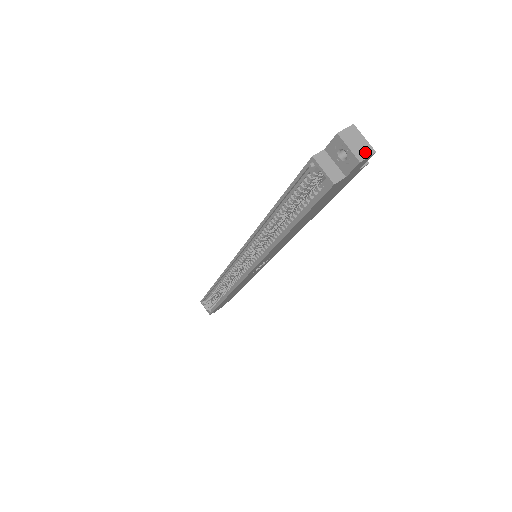
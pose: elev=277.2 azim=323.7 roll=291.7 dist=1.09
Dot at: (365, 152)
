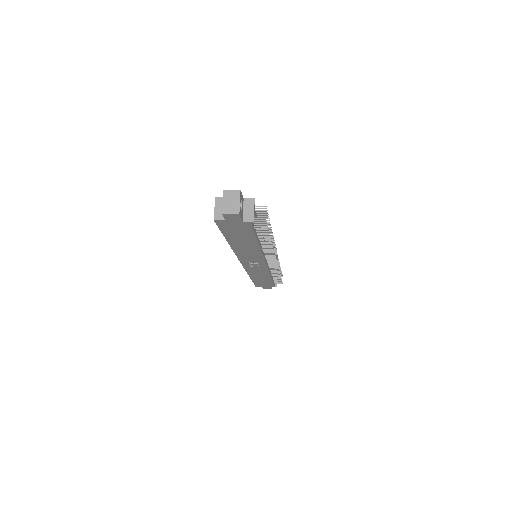
Dot at: (232, 210)
